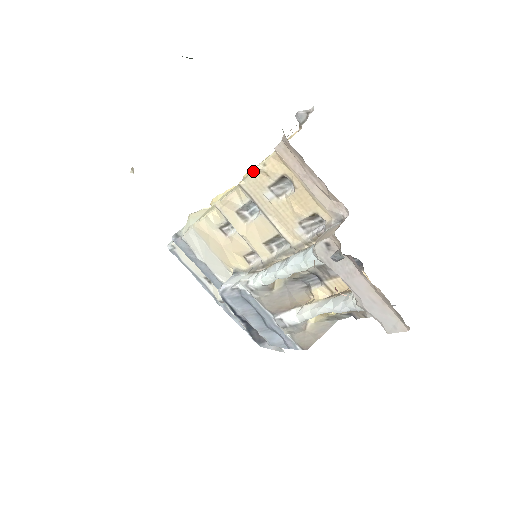
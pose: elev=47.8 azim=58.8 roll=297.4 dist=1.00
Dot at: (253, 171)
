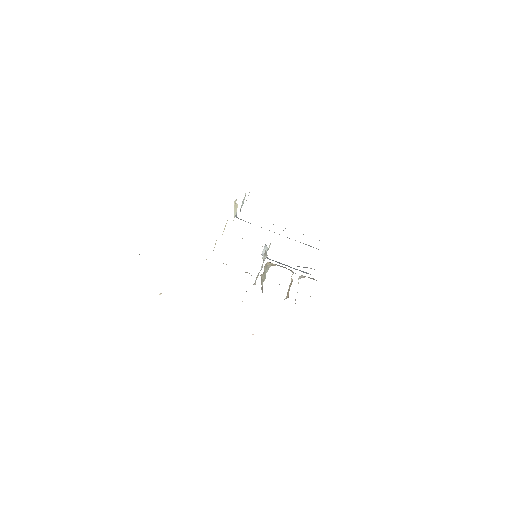
Dot at: occluded
